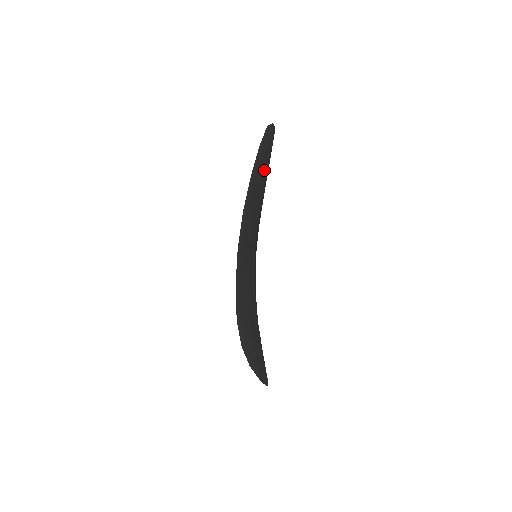
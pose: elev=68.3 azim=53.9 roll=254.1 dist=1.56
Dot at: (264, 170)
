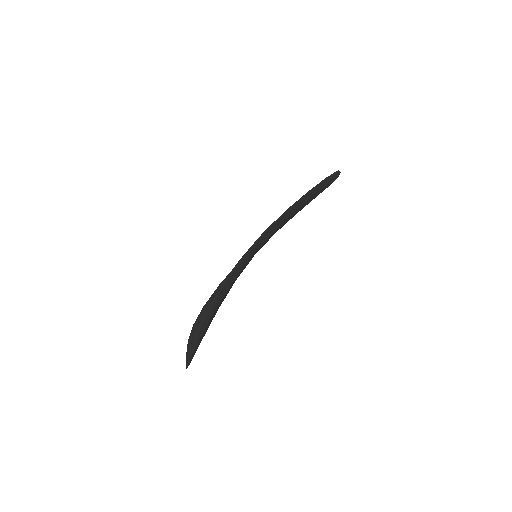
Dot at: (312, 198)
